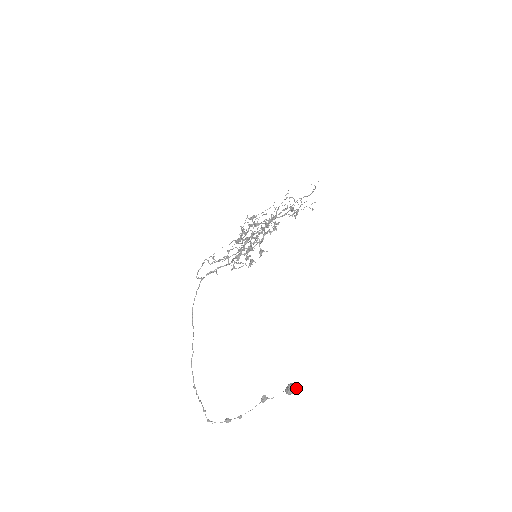
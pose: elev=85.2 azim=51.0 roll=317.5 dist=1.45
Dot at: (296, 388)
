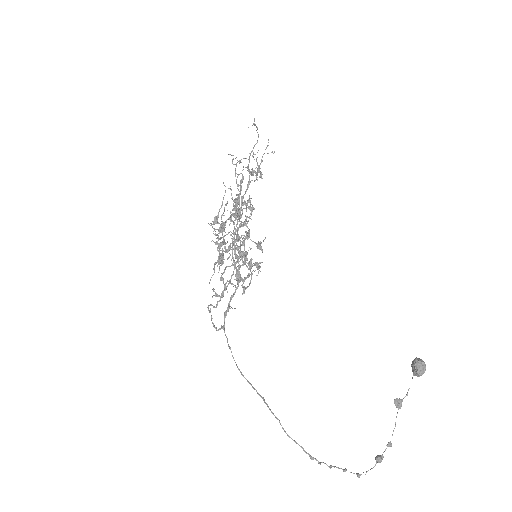
Dot at: (423, 362)
